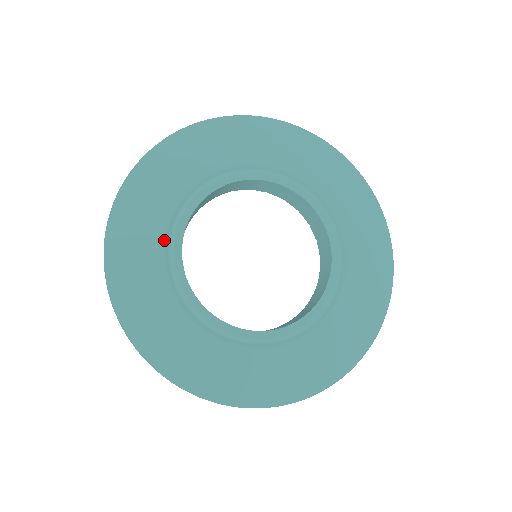
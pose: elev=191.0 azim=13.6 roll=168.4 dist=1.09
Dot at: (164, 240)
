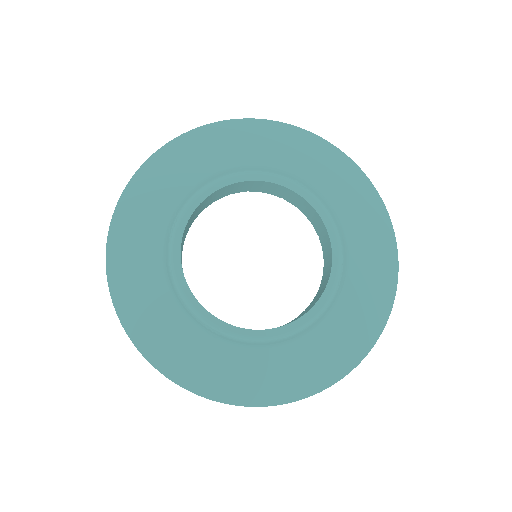
Dot at: (172, 295)
